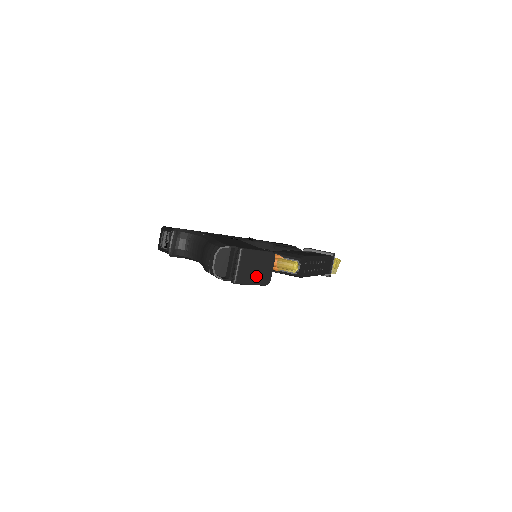
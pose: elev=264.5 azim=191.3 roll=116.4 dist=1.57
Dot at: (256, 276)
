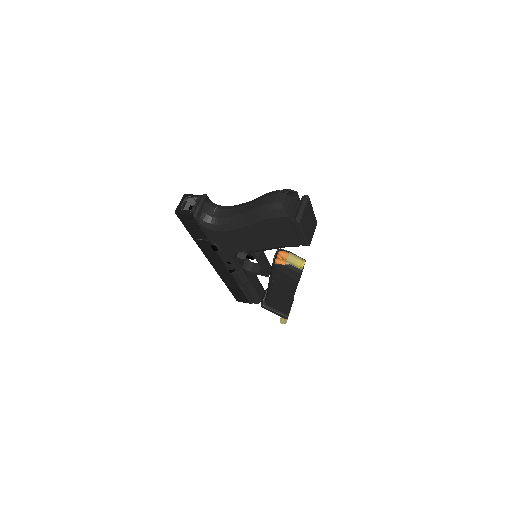
Dot at: (307, 230)
